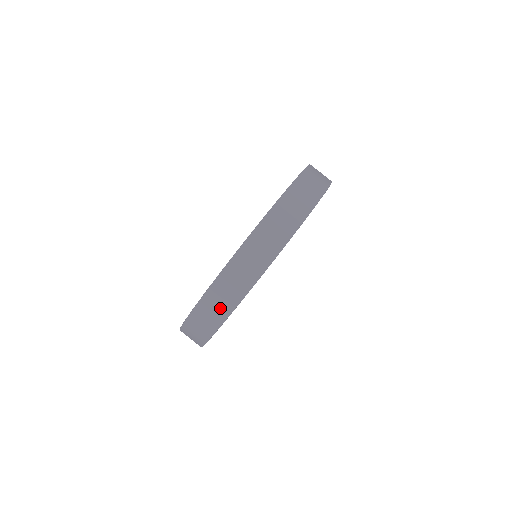
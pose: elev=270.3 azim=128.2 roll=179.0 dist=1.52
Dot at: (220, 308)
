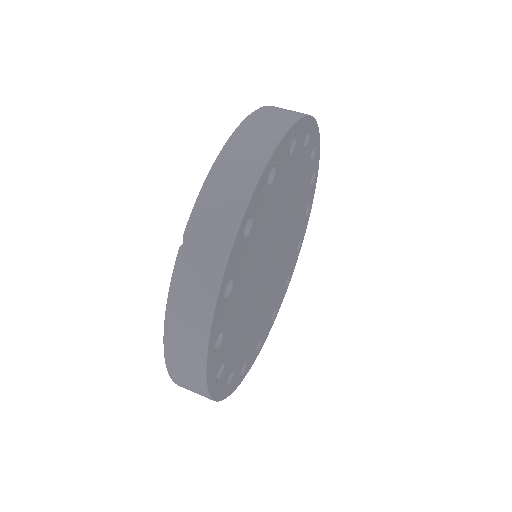
Dot at: (284, 115)
